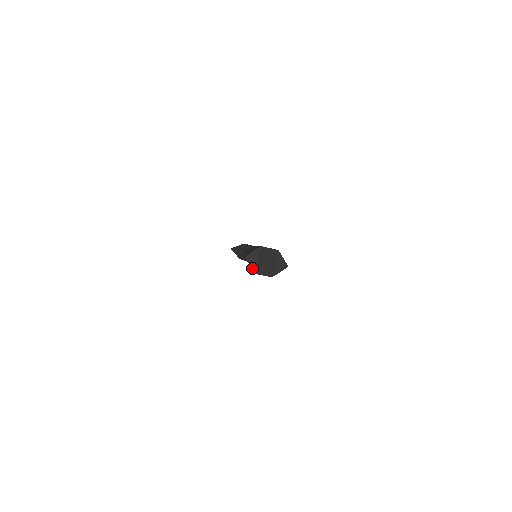
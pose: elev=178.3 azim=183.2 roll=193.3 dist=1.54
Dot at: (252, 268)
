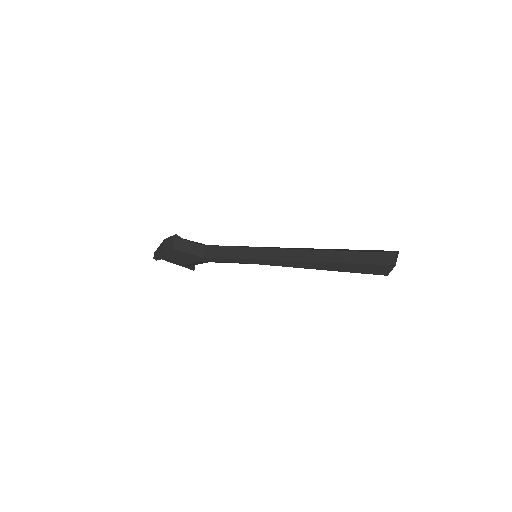
Dot at: (396, 261)
